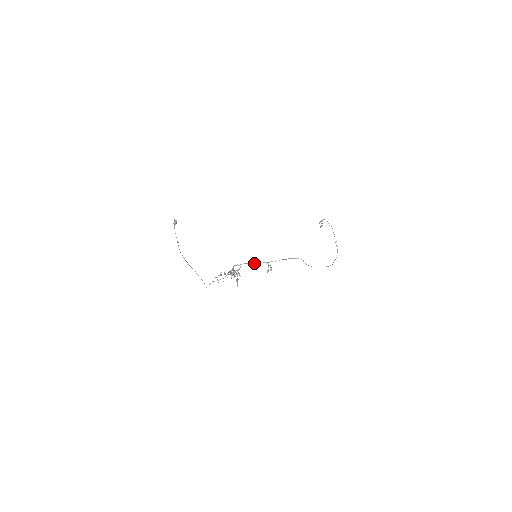
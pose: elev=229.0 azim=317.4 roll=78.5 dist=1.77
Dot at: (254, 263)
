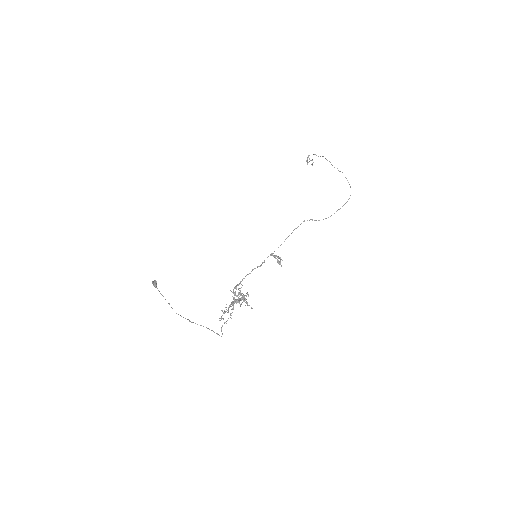
Dot at: (258, 266)
